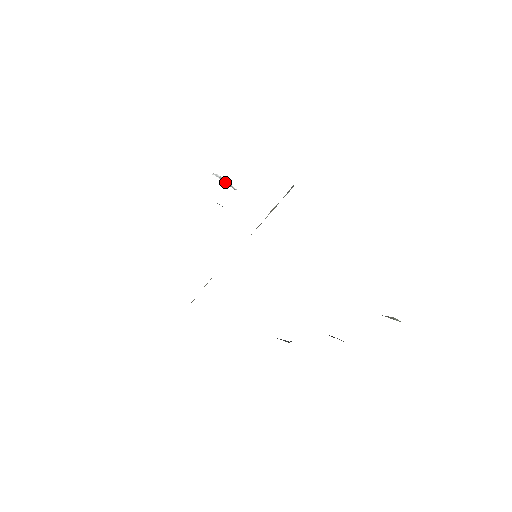
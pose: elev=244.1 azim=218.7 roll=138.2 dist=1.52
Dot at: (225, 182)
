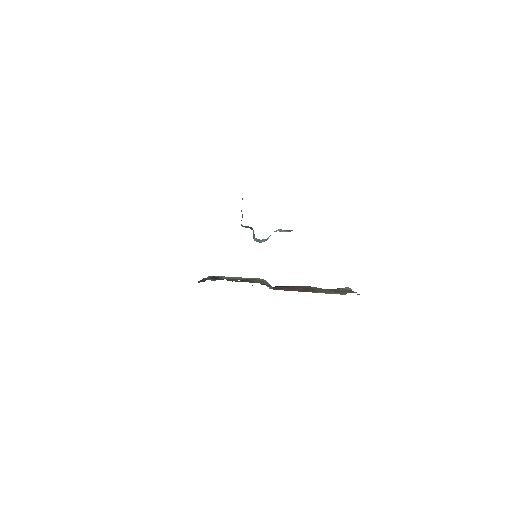
Dot at: occluded
